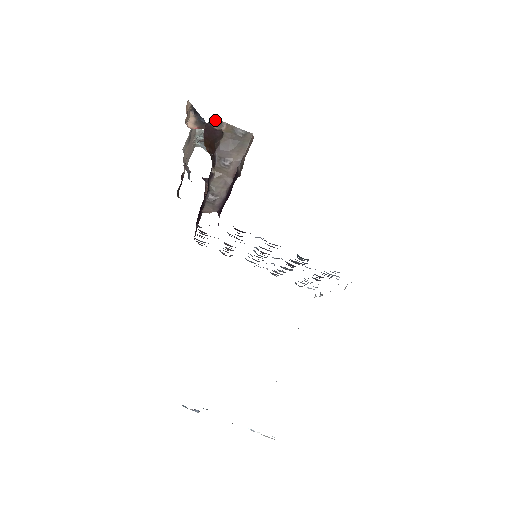
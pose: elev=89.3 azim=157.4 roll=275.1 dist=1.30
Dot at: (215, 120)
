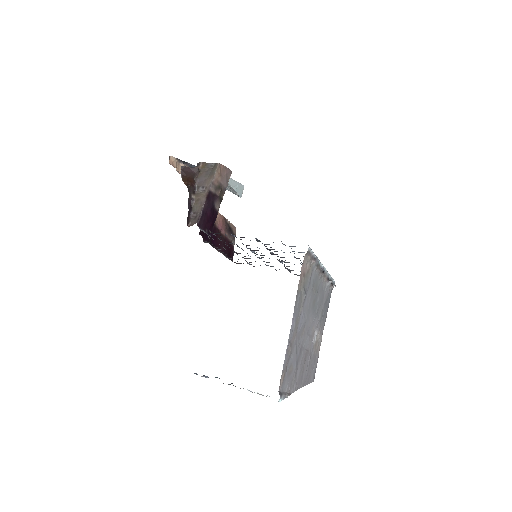
Dot at: (198, 163)
